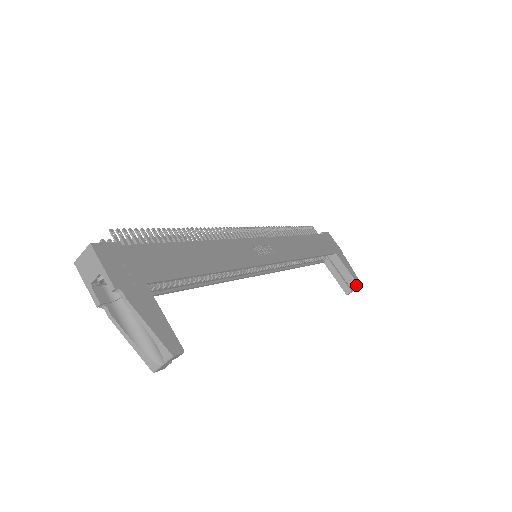
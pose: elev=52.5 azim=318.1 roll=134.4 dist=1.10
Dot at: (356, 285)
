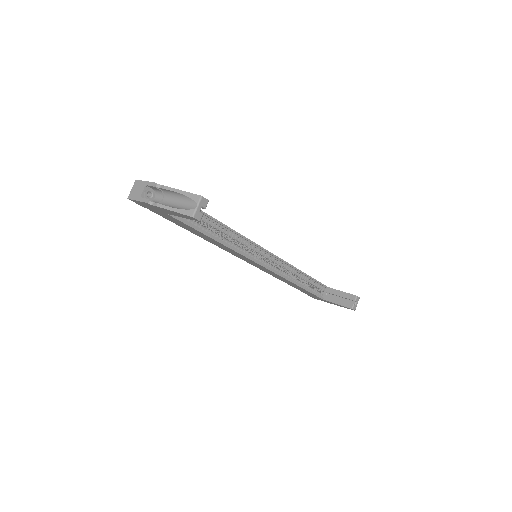
Dot at: (354, 297)
